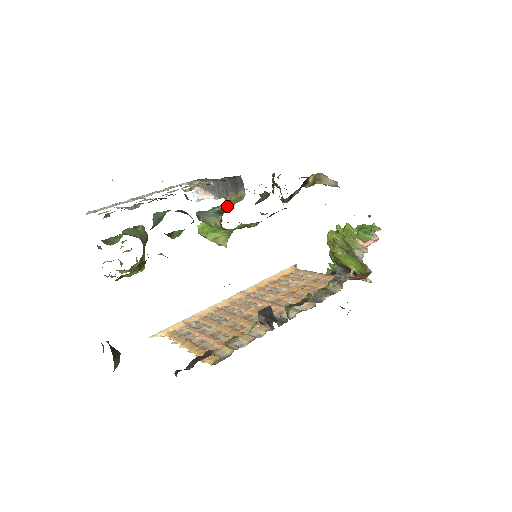
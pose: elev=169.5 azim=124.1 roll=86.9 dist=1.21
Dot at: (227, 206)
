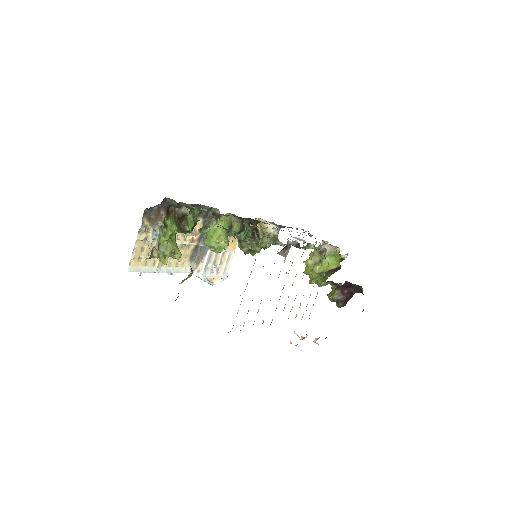
Dot at: occluded
